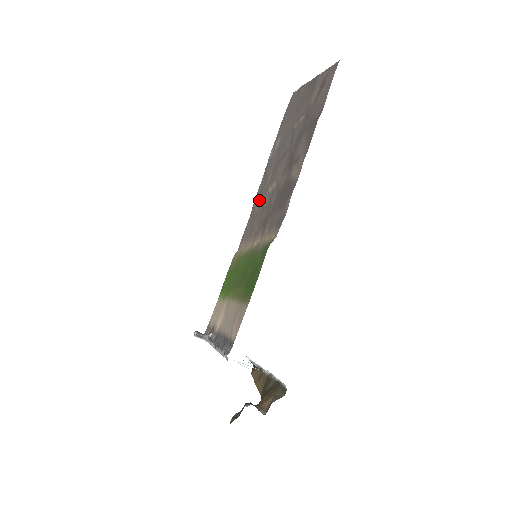
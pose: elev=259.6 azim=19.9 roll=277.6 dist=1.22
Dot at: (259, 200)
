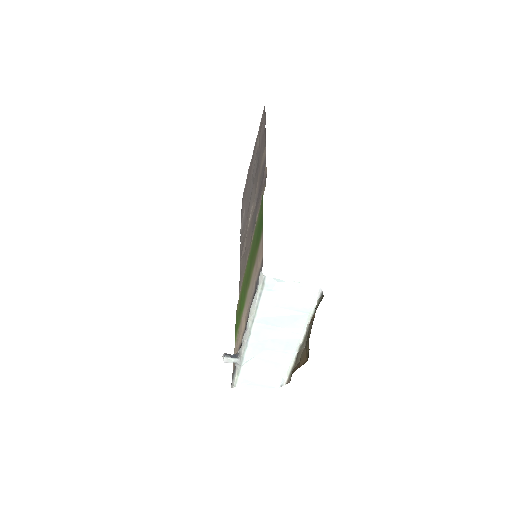
Dot at: (243, 247)
